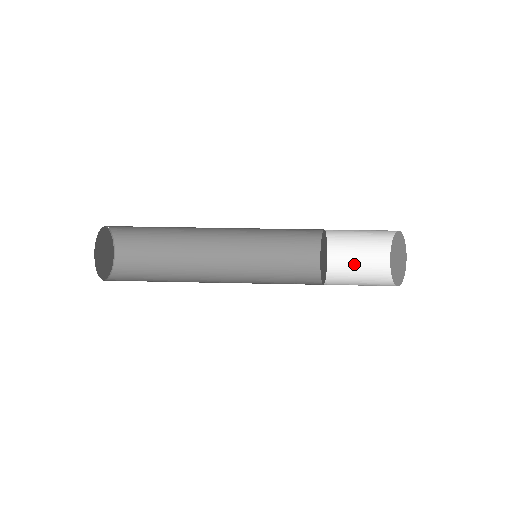
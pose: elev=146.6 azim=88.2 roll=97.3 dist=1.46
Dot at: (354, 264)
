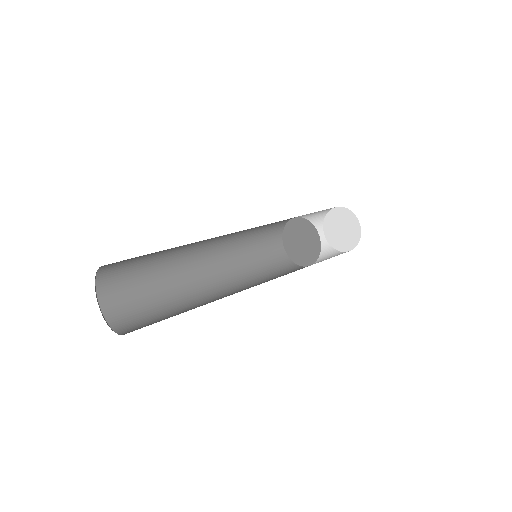
Dot at: occluded
